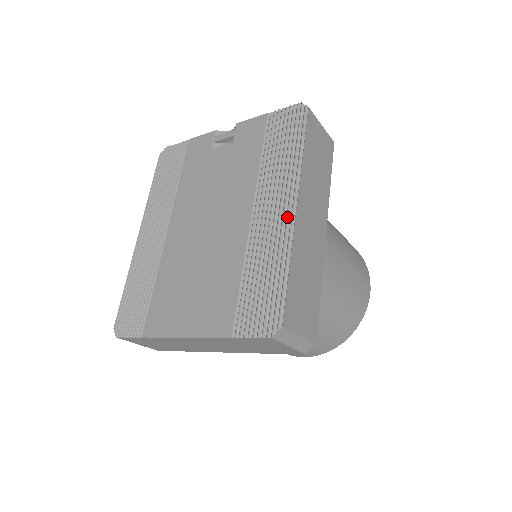
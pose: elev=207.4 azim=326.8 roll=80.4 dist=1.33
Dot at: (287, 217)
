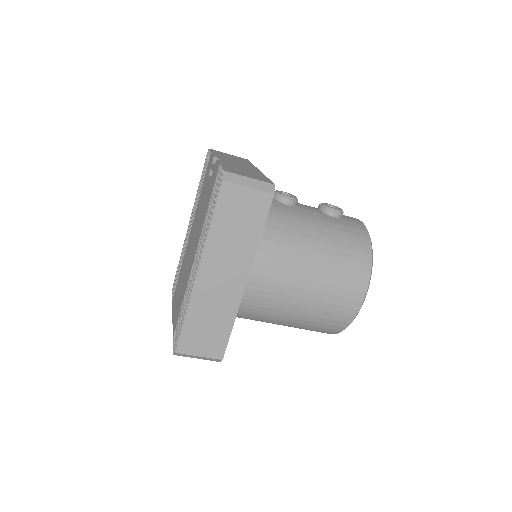
Dot at: (194, 278)
